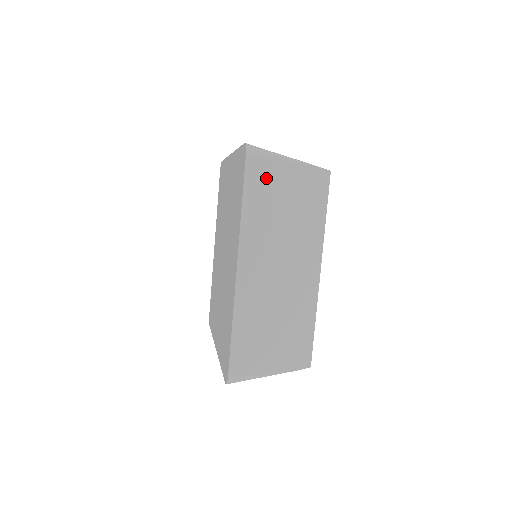
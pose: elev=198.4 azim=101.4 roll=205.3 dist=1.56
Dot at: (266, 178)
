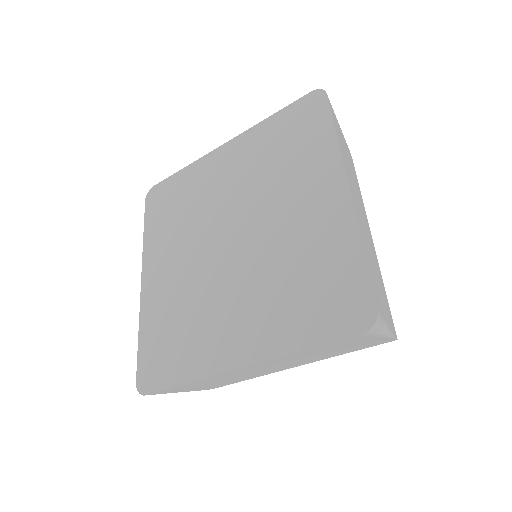
Dot at: (351, 341)
